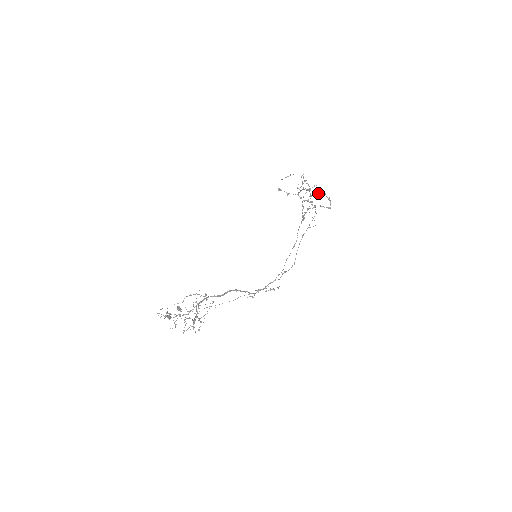
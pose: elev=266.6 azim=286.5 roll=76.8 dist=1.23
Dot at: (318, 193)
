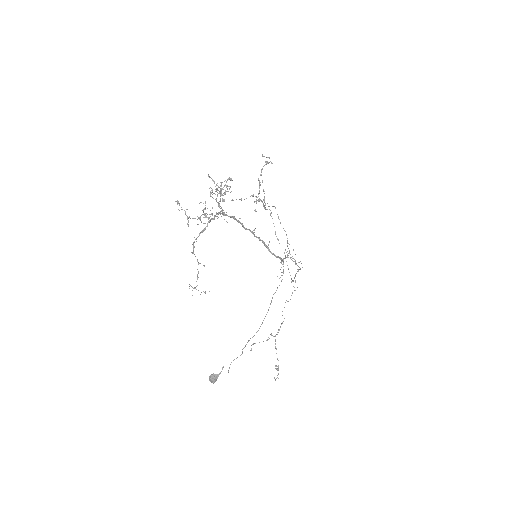
Dot at: (260, 182)
